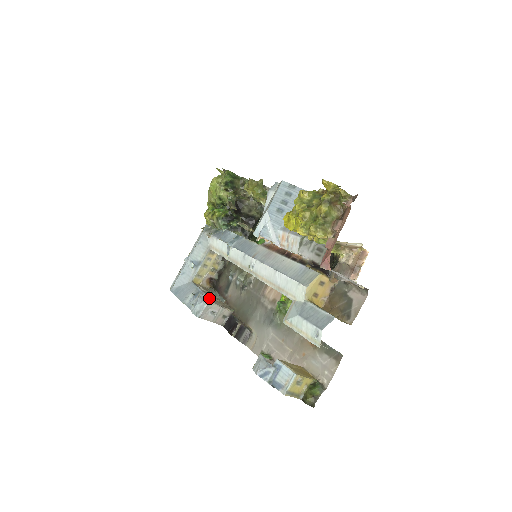
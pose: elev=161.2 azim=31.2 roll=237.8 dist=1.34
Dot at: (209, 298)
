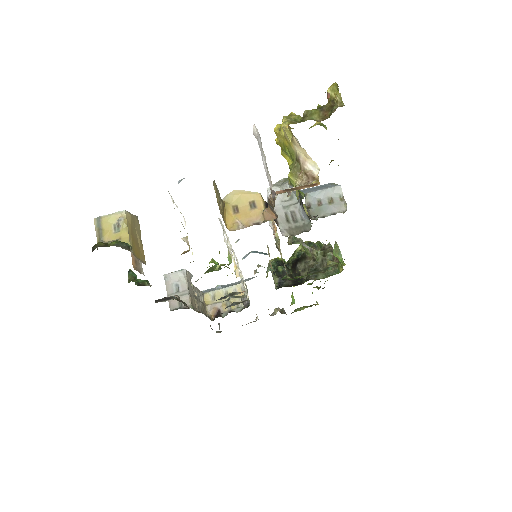
Dot at: (192, 286)
